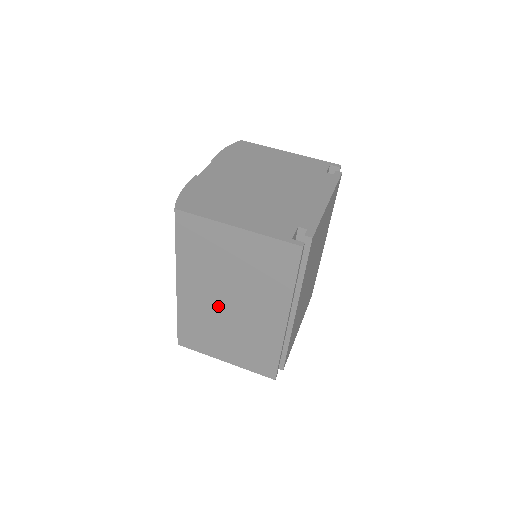
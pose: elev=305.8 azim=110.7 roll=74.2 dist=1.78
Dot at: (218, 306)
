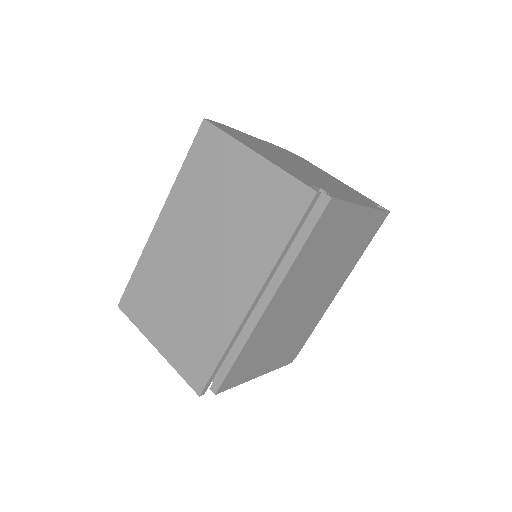
Dot at: (187, 259)
